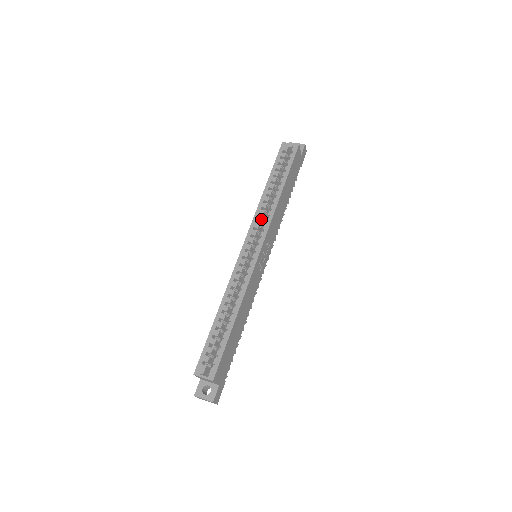
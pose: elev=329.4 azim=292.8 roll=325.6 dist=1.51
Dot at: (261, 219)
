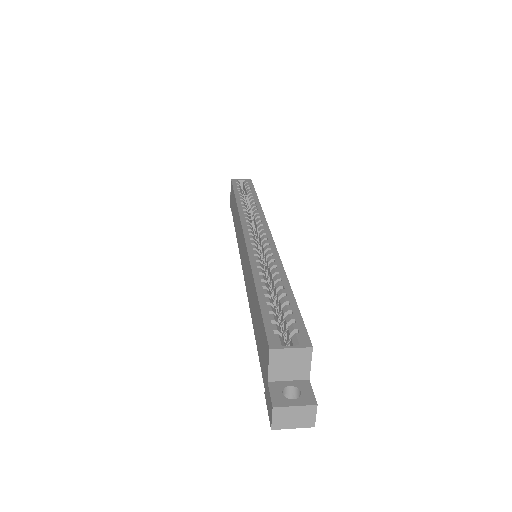
Dot at: (249, 218)
